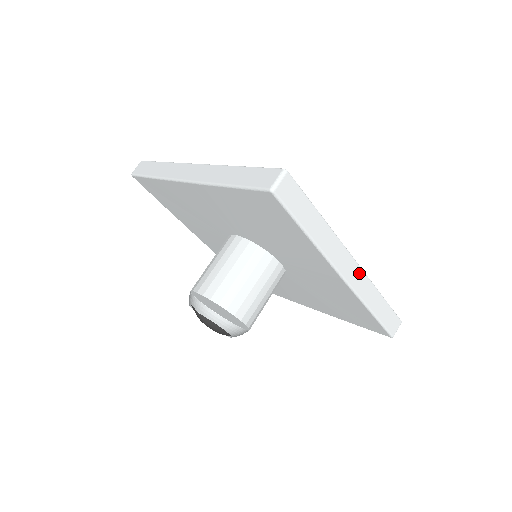
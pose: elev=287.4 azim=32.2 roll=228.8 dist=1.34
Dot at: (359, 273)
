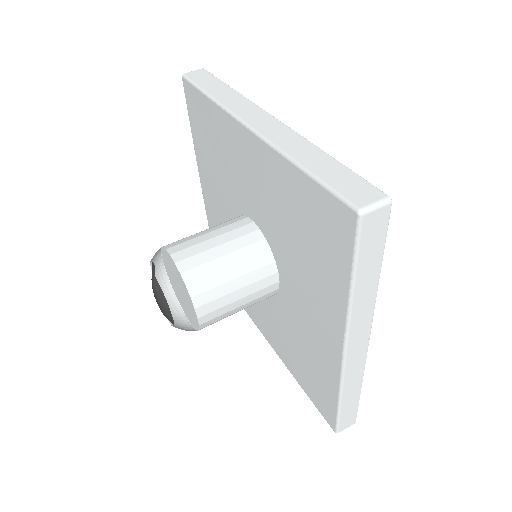
Dot at: (362, 356)
